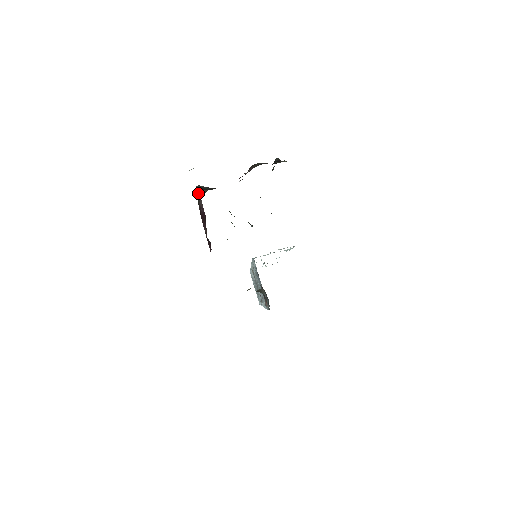
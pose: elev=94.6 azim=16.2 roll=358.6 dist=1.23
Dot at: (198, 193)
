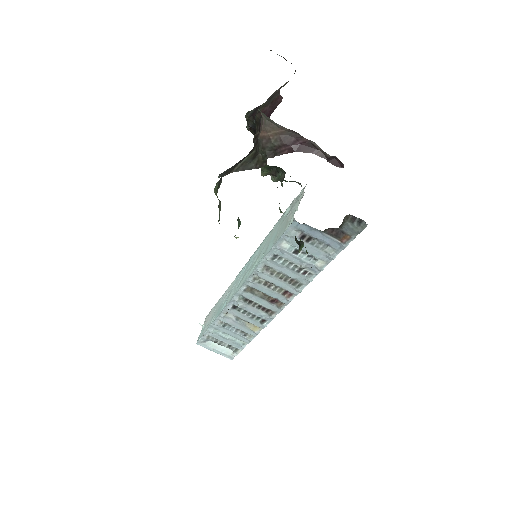
Dot at: (241, 167)
